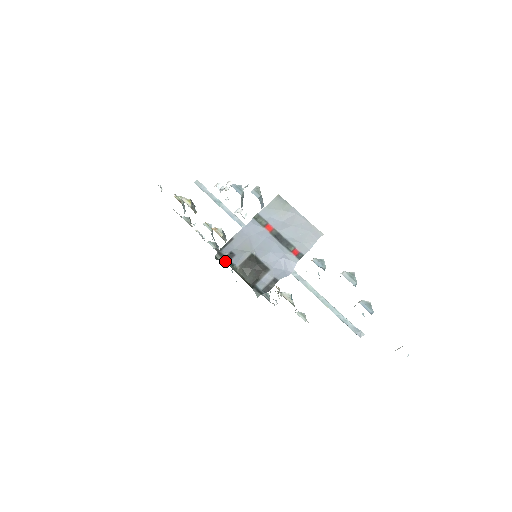
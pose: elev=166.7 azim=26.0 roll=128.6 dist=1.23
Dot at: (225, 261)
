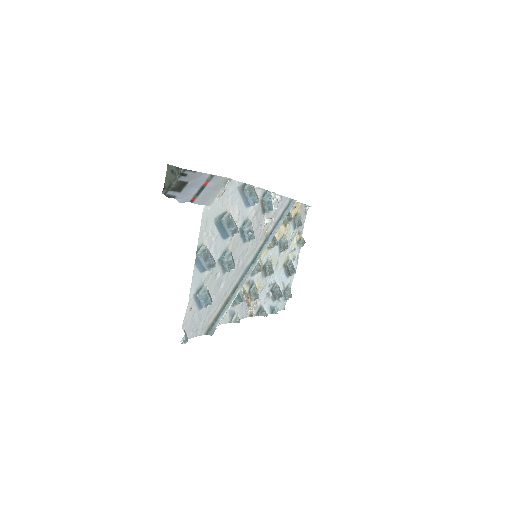
Dot at: (180, 173)
